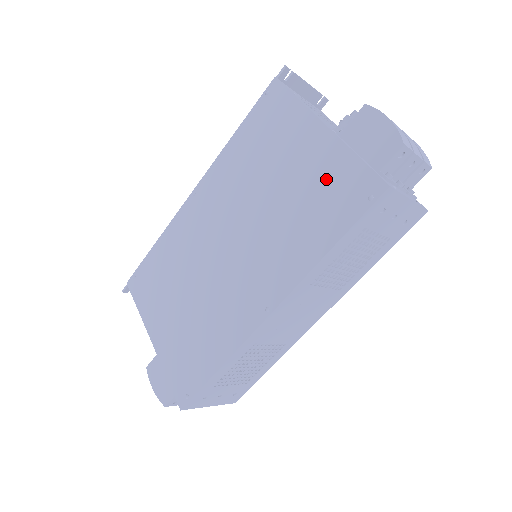
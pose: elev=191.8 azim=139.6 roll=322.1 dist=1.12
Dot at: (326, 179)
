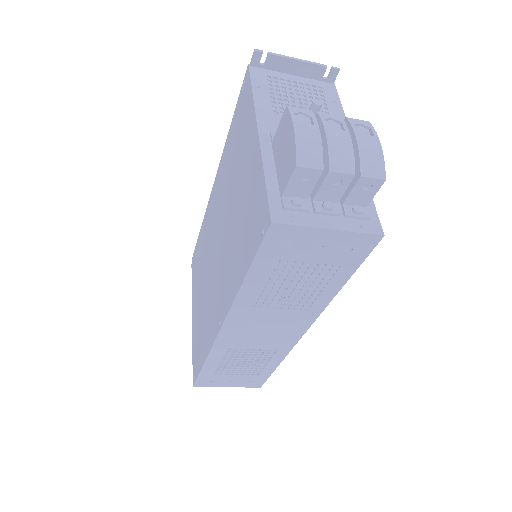
Dot at: (251, 198)
